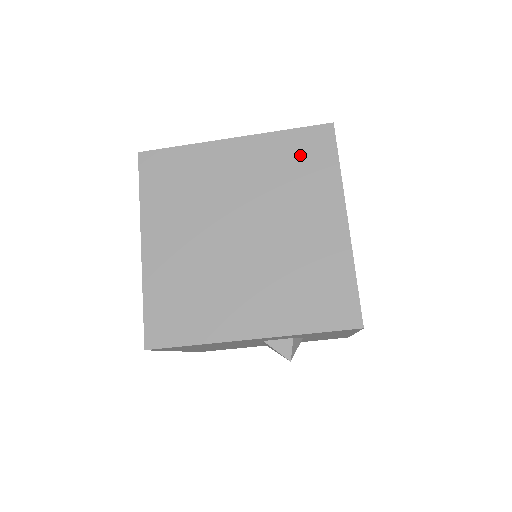
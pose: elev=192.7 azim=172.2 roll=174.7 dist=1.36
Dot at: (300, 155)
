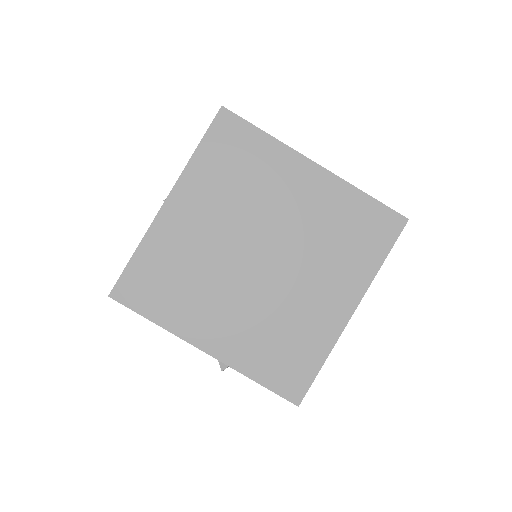
Dot at: (360, 226)
